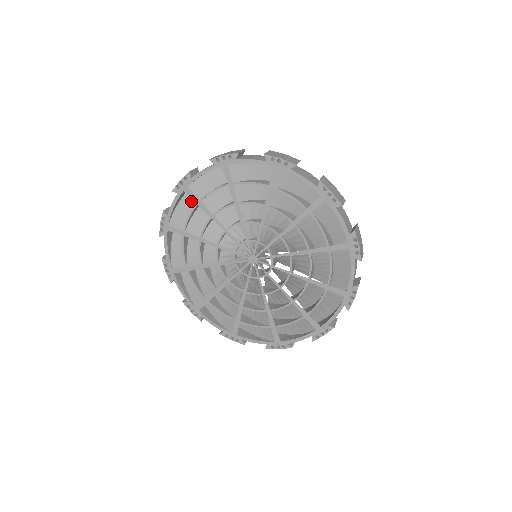
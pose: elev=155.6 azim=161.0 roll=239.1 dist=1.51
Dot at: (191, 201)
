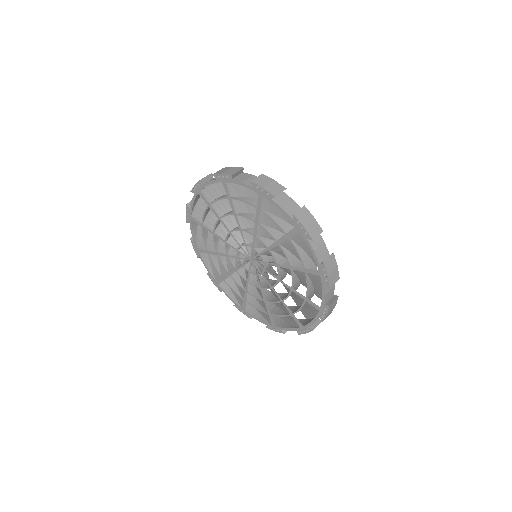
Dot at: occluded
